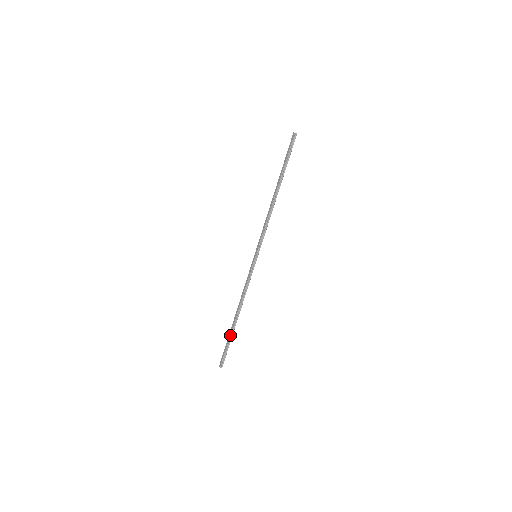
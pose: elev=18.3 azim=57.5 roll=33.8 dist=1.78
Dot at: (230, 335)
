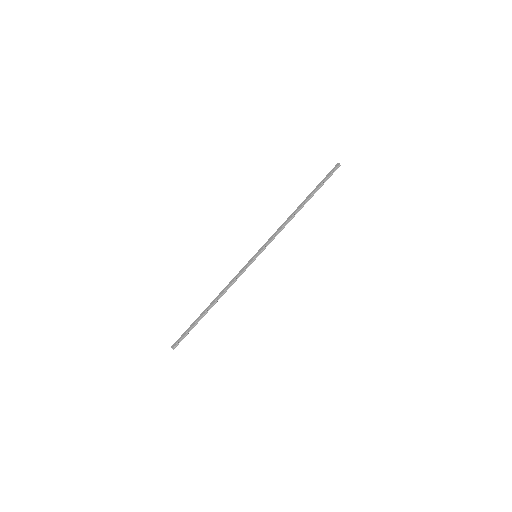
Dot at: (197, 321)
